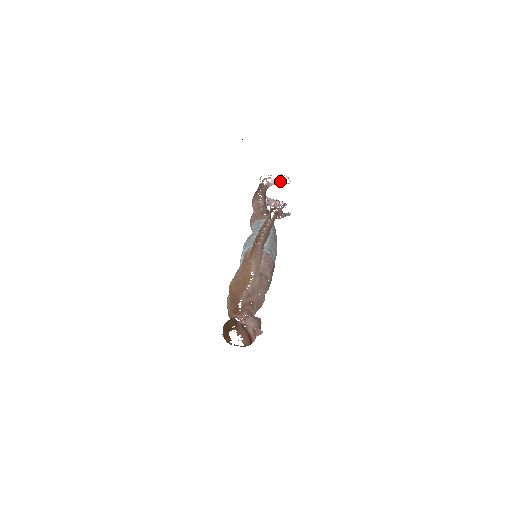
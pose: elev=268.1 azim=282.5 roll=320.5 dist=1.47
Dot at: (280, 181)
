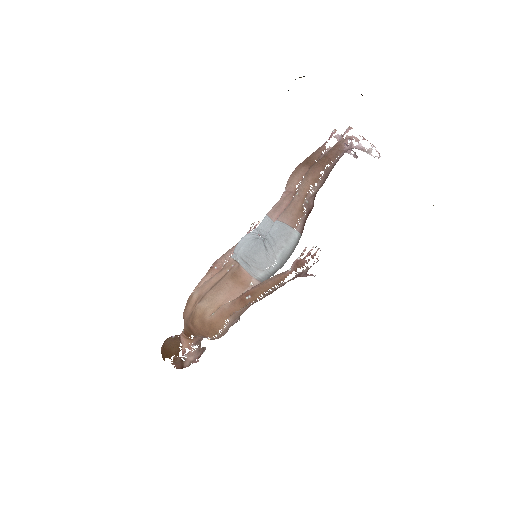
Dot at: (367, 151)
